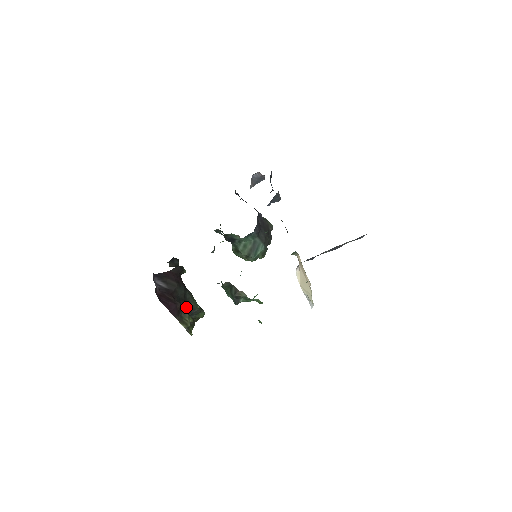
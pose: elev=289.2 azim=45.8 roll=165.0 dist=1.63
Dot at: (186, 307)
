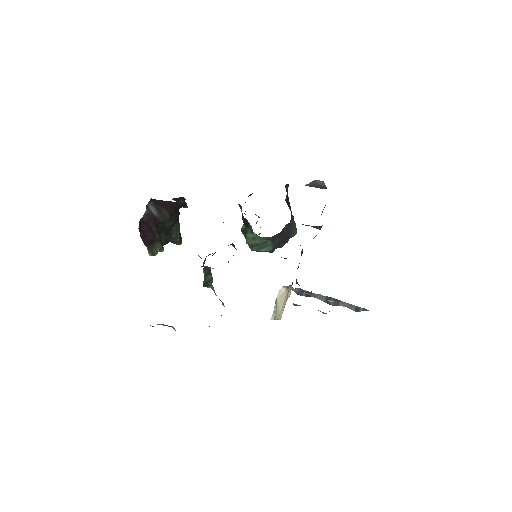
Dot at: occluded
